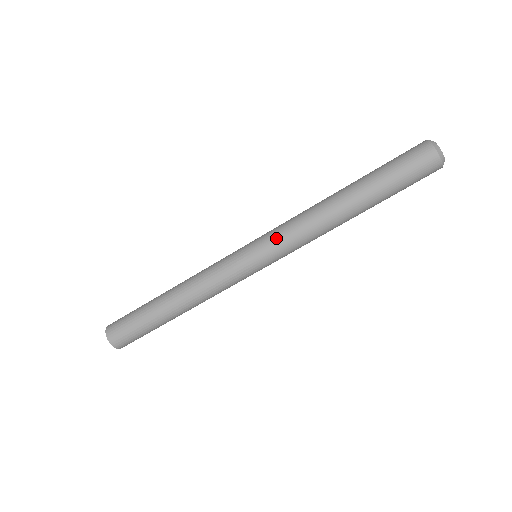
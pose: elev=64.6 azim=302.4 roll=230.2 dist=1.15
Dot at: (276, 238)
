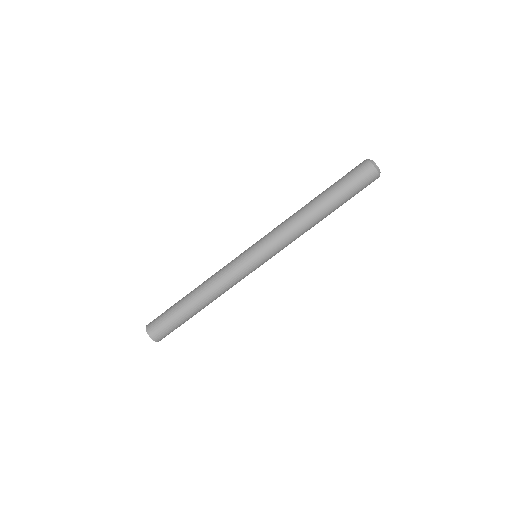
Dot at: (273, 244)
